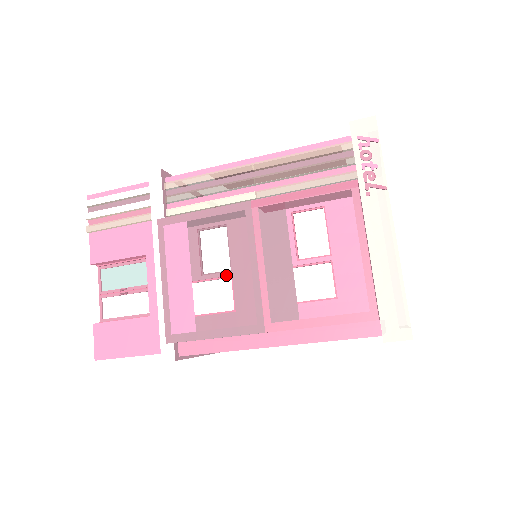
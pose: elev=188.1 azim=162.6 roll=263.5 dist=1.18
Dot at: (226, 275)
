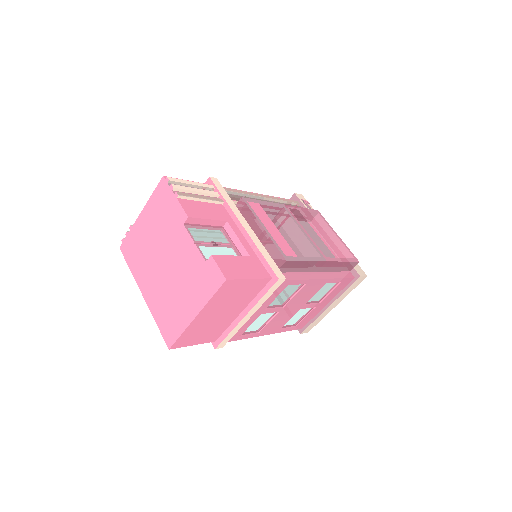
Dot at: occluded
